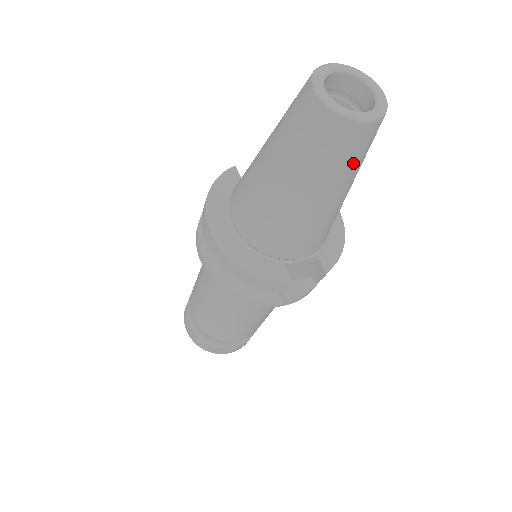
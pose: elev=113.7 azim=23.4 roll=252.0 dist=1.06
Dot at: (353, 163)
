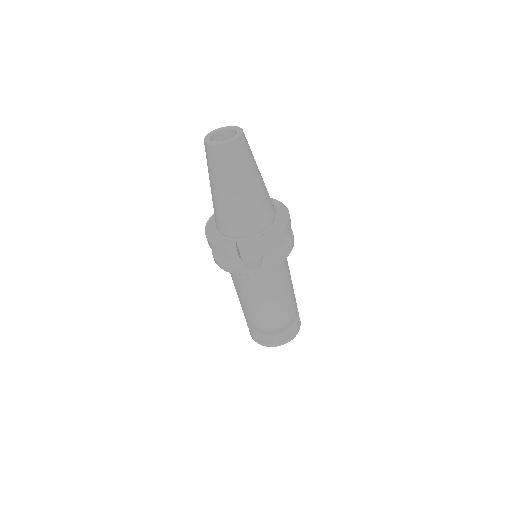
Dot at: (232, 168)
